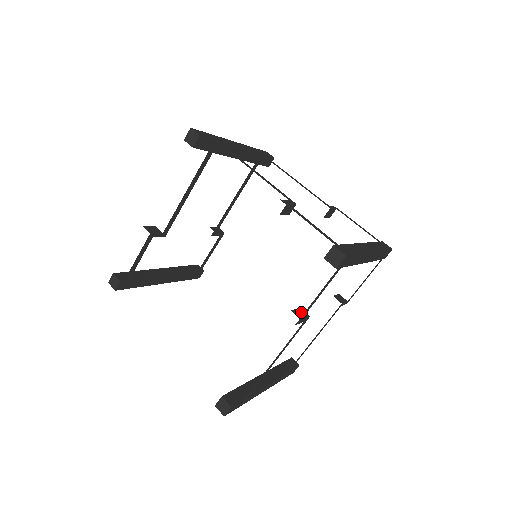
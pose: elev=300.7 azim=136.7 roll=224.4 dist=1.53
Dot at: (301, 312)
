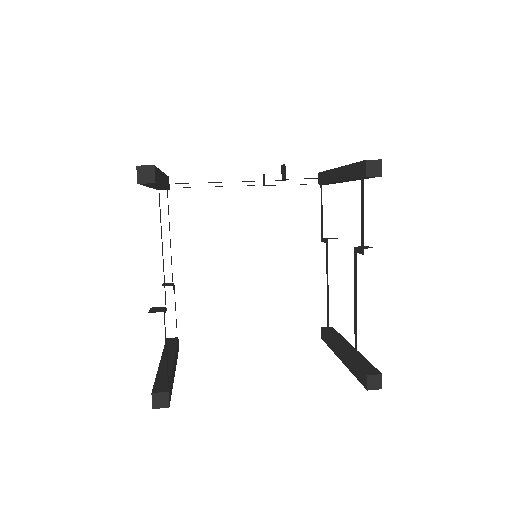
Dot at: occluded
